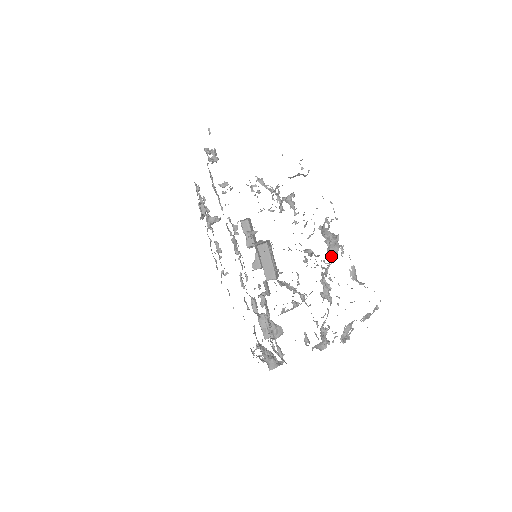
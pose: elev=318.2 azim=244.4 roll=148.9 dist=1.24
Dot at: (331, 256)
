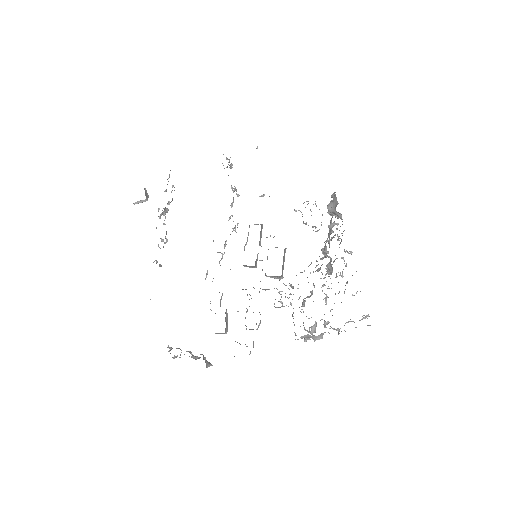
Dot at: (342, 274)
